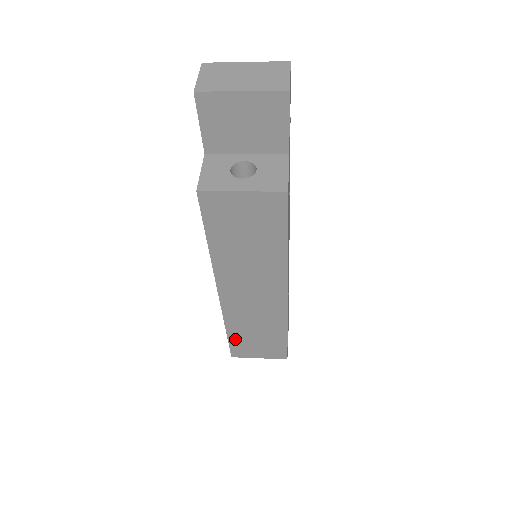
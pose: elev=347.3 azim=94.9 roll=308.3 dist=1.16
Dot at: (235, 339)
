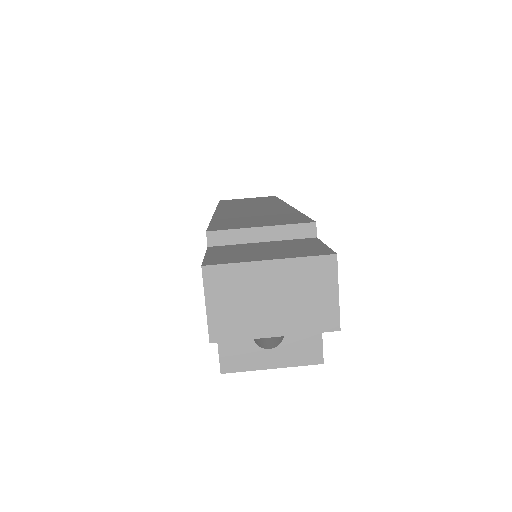
Dot at: occluded
